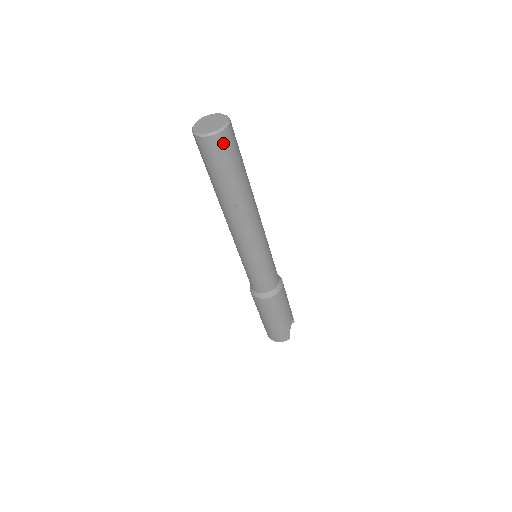
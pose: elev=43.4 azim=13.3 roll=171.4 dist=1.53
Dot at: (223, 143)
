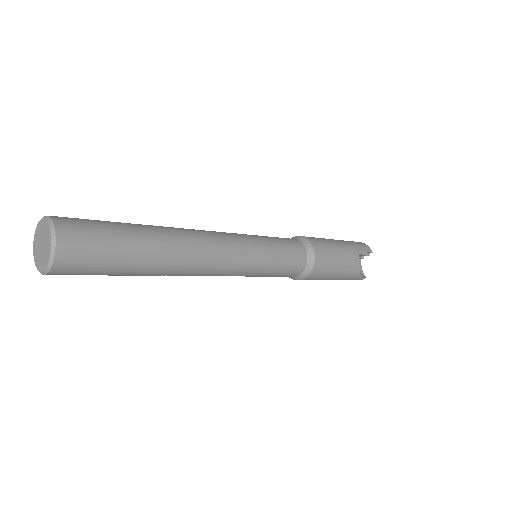
Dot at: (68, 271)
